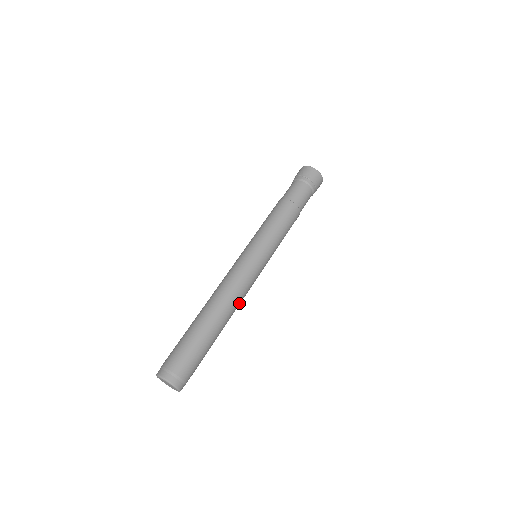
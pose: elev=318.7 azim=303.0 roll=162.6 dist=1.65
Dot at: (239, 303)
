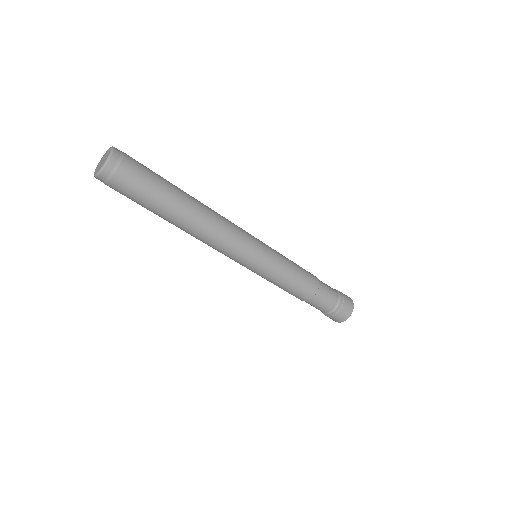
Dot at: (212, 234)
